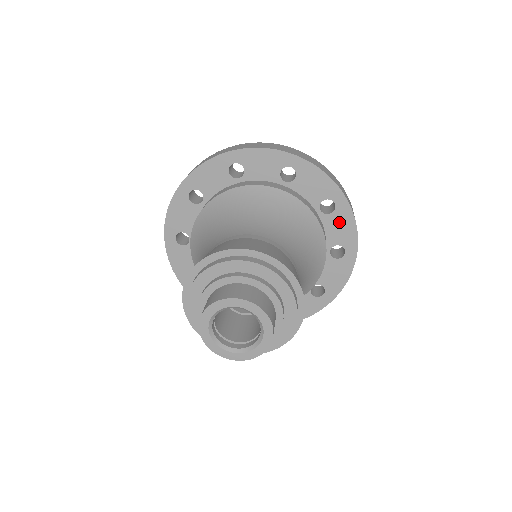
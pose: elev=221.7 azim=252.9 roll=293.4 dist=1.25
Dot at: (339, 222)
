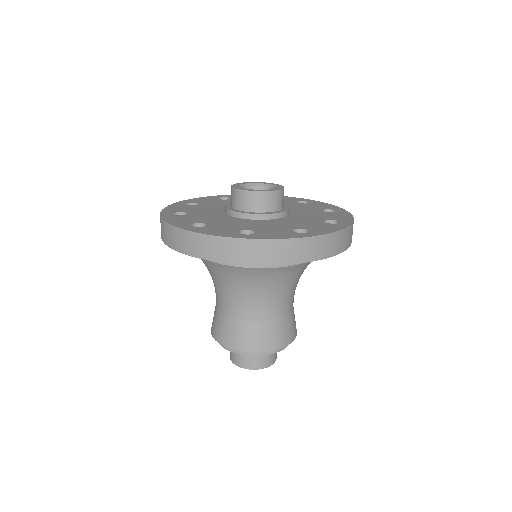
Dot at: occluded
